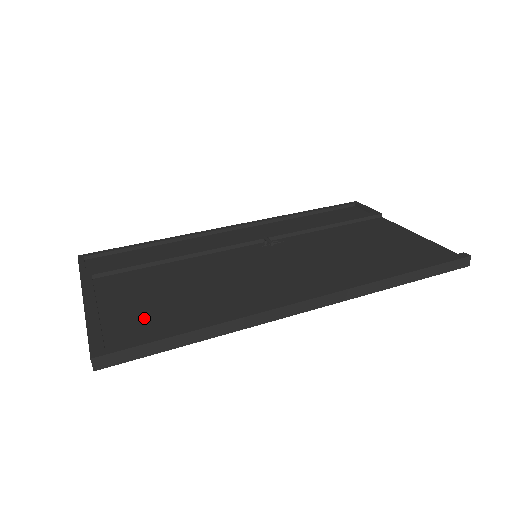
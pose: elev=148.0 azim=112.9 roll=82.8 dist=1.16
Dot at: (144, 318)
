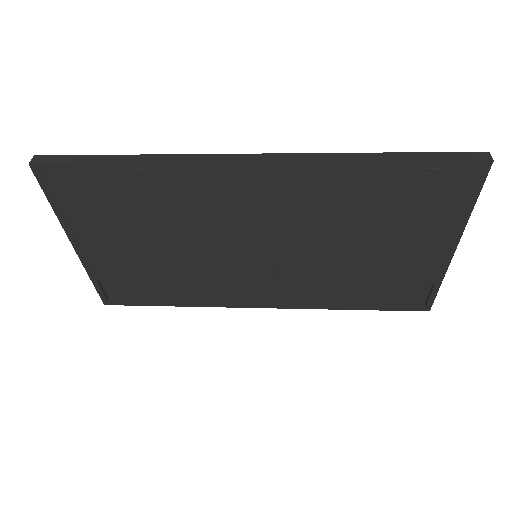
Dot at: occluded
